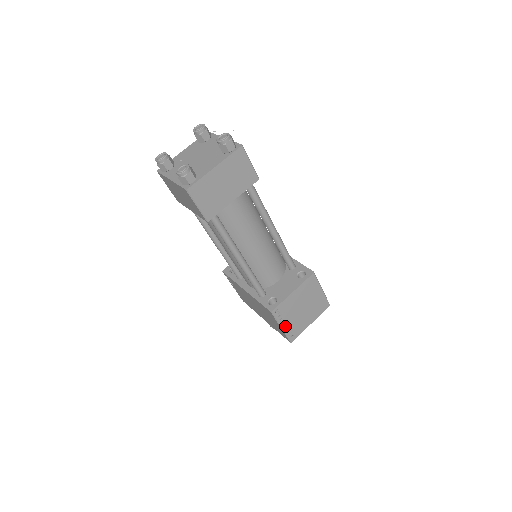
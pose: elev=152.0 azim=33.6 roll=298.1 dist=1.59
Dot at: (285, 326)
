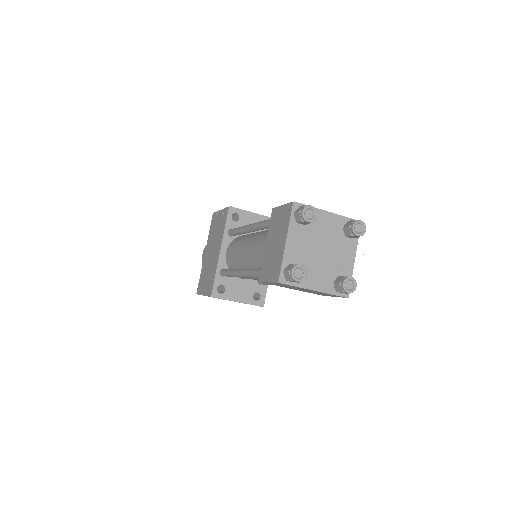
Dot at: occluded
